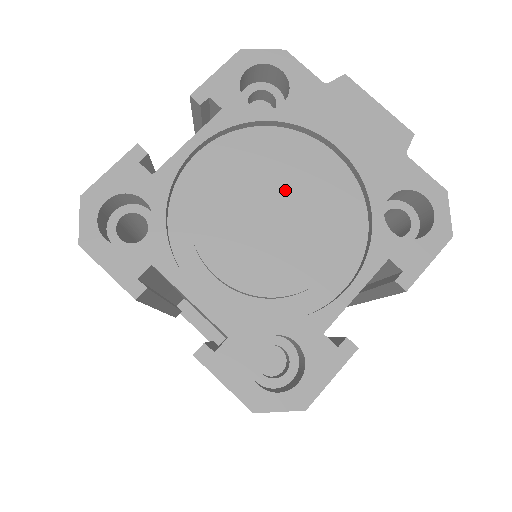
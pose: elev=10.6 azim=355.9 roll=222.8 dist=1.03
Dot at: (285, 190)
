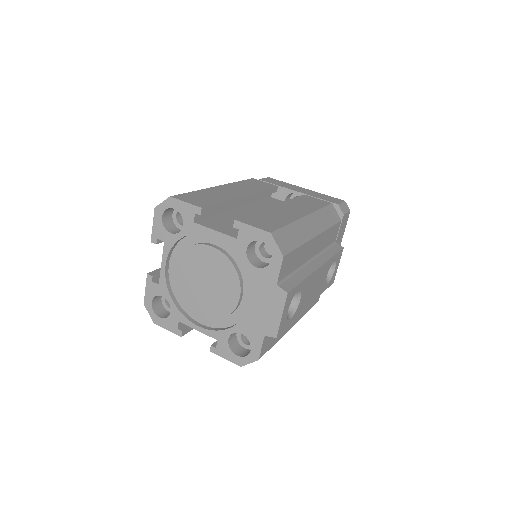
Dot at: (219, 285)
